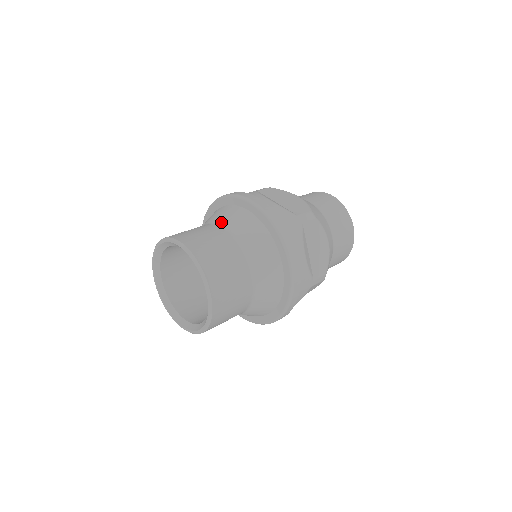
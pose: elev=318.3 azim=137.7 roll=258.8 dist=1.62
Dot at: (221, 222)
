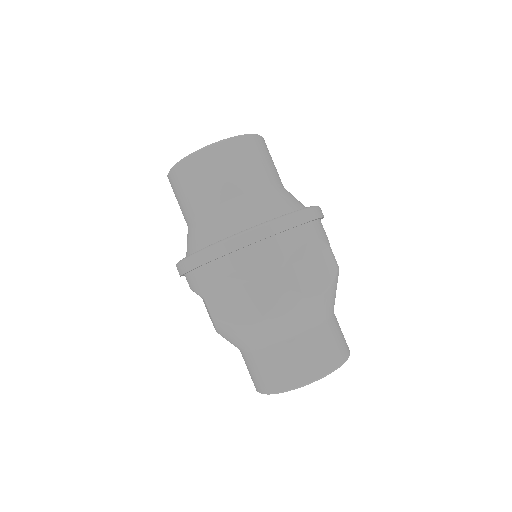
Dot at: occluded
